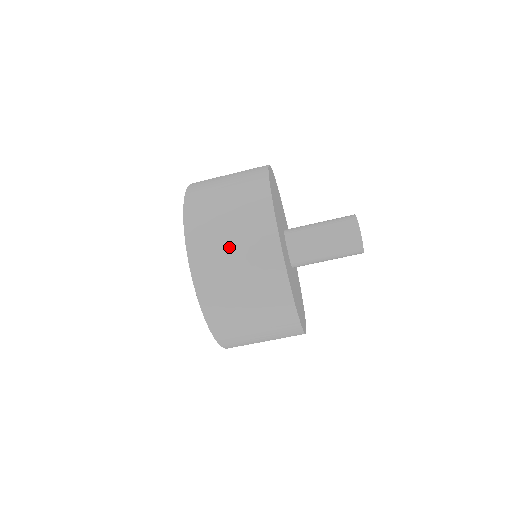
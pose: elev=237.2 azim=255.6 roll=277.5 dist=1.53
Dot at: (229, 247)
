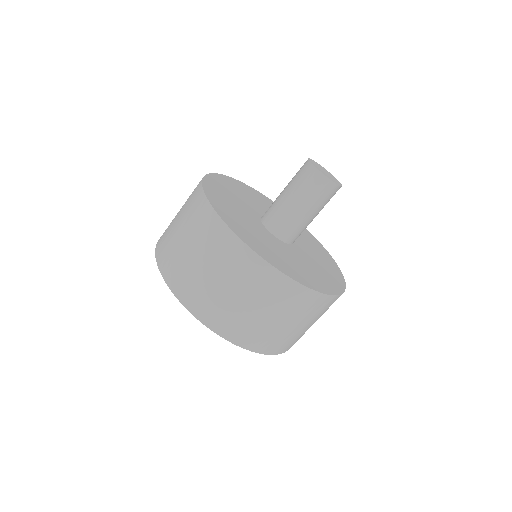
Dot at: (222, 289)
